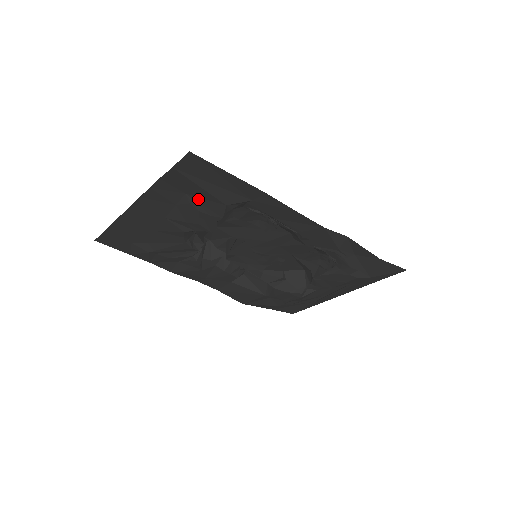
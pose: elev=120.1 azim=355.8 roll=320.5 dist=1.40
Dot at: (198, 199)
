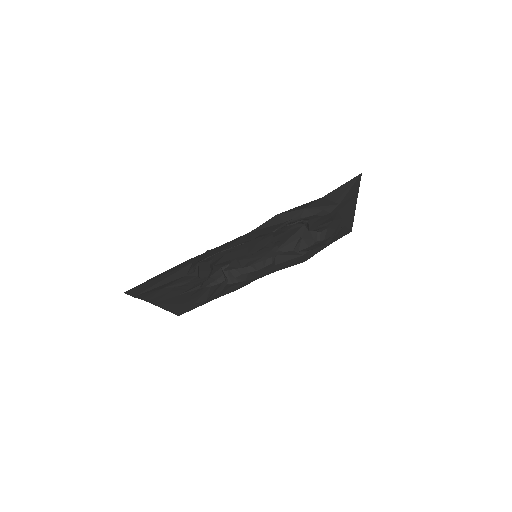
Dot at: (172, 284)
